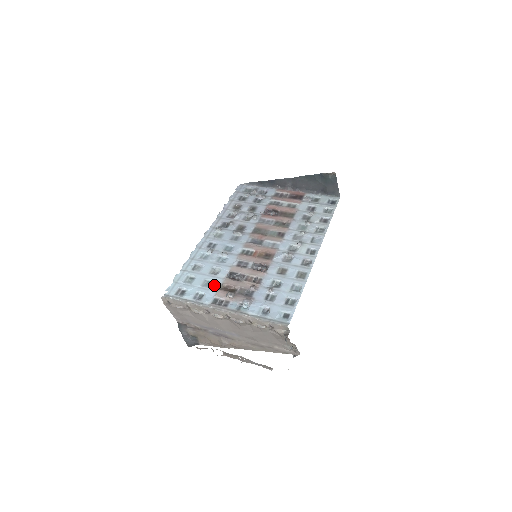
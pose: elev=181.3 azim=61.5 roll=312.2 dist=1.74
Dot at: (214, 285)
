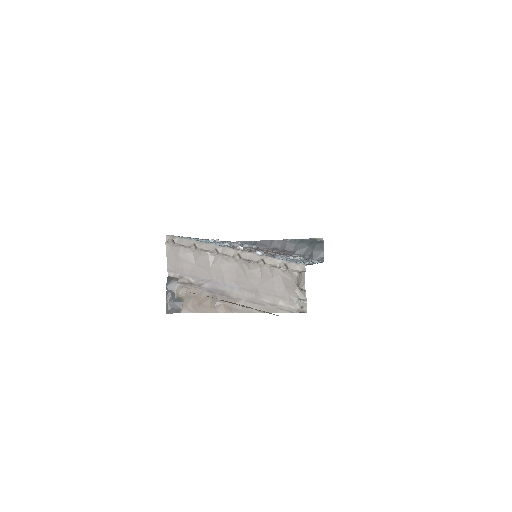
Dot at: occluded
